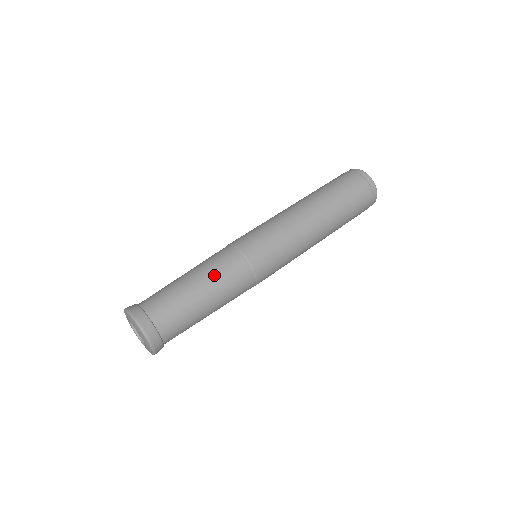
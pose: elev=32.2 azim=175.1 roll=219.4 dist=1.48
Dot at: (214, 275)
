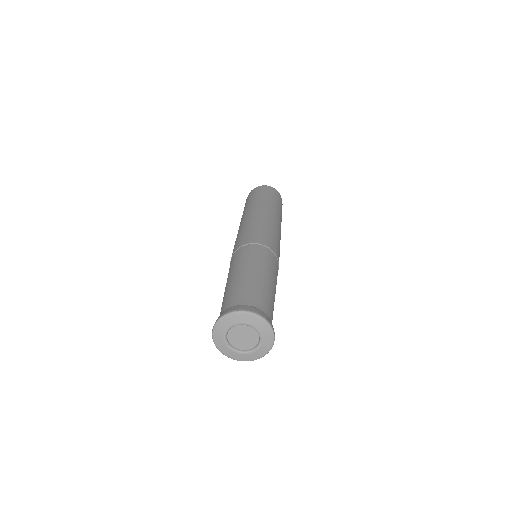
Dot at: (275, 278)
